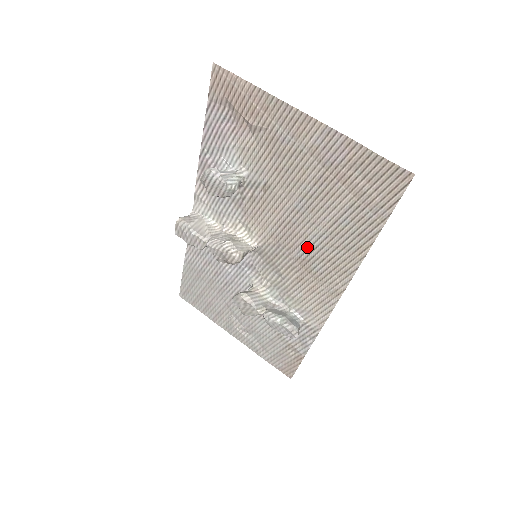
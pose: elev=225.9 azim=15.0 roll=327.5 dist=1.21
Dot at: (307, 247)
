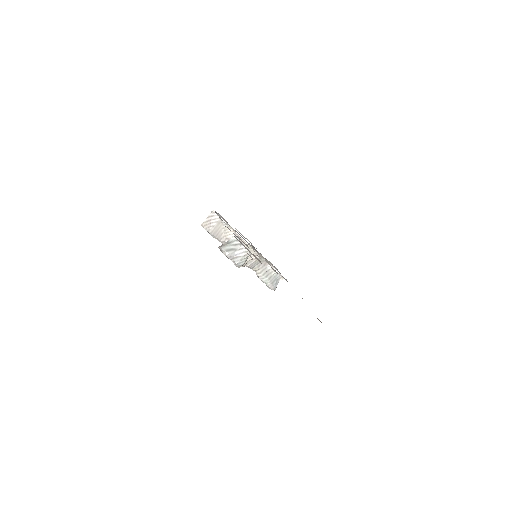
Dot at: occluded
